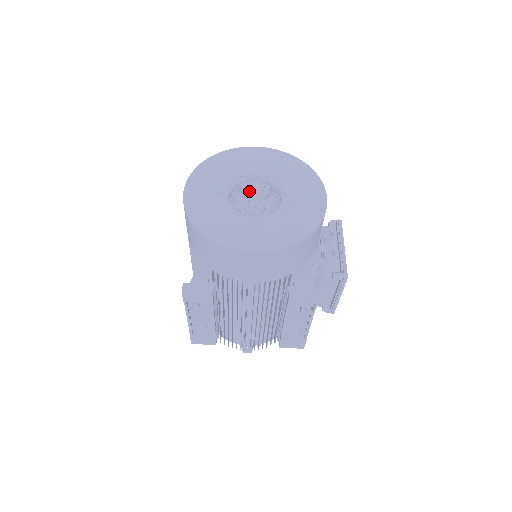
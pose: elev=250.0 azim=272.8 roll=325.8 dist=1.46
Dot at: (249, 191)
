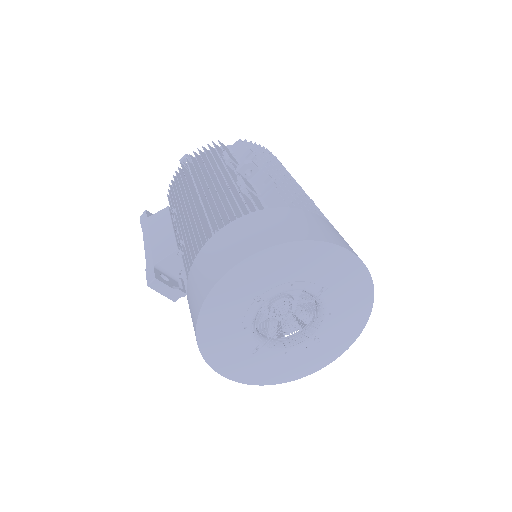
Dot at: occluded
